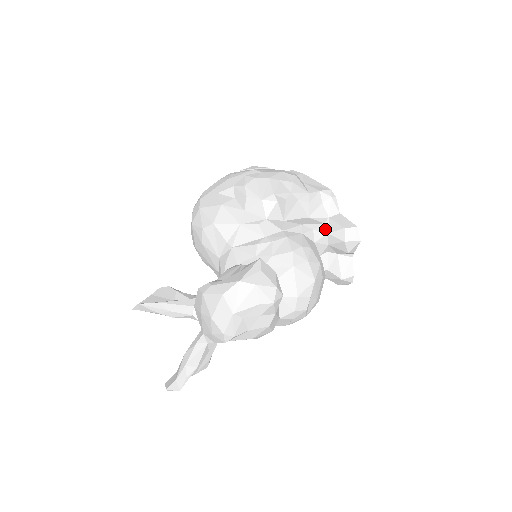
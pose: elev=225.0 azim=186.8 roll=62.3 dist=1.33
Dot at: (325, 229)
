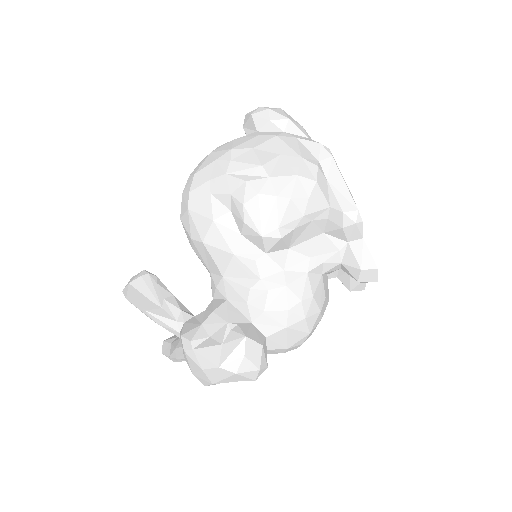
Dot at: (339, 258)
